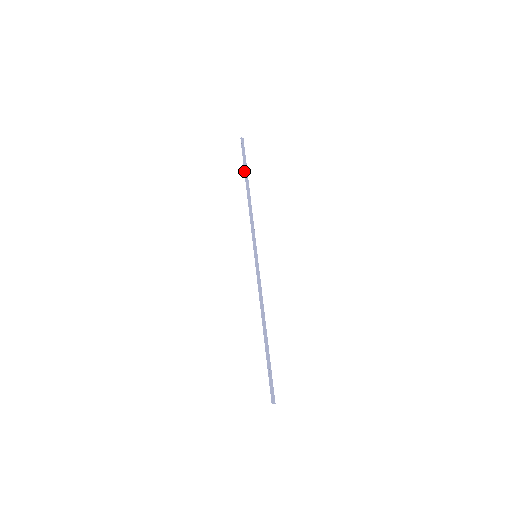
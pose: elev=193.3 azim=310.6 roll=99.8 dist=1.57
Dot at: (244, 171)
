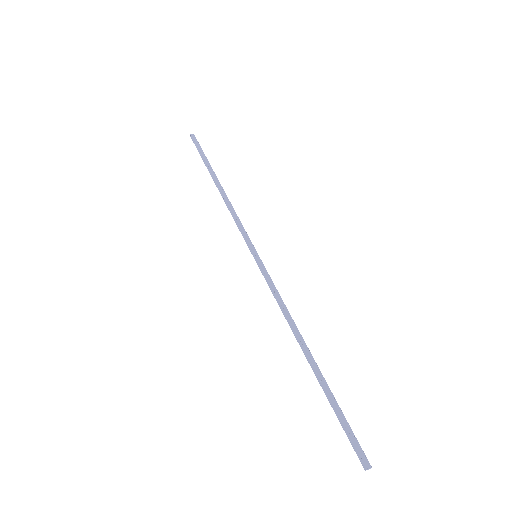
Dot at: occluded
